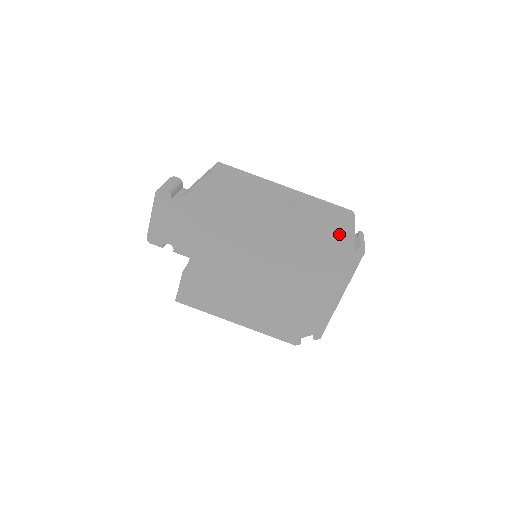
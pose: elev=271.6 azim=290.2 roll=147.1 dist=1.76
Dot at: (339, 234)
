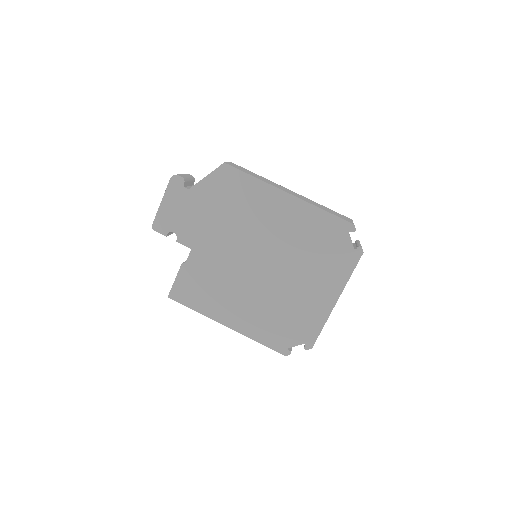
Dot at: (340, 232)
